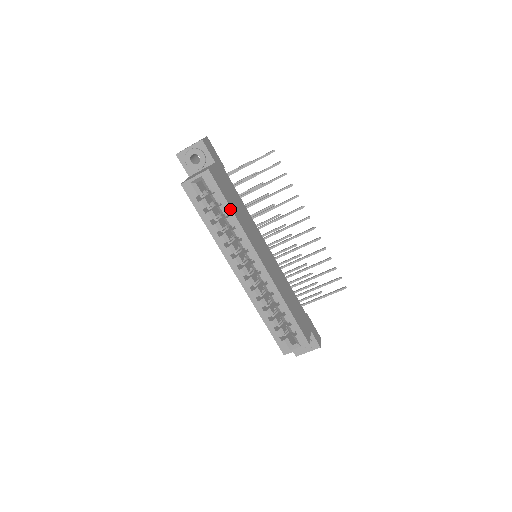
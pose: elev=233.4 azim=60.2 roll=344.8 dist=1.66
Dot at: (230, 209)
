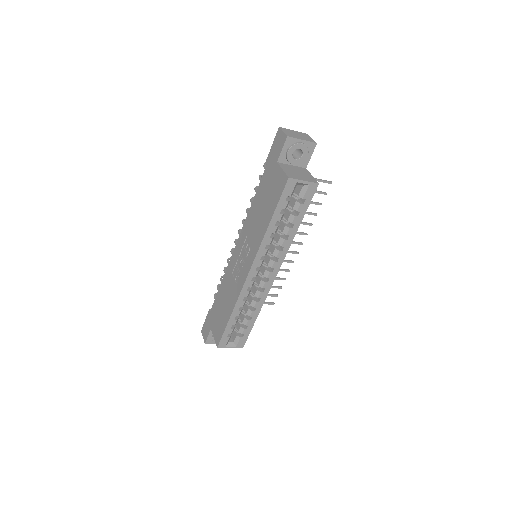
Dot at: (300, 223)
